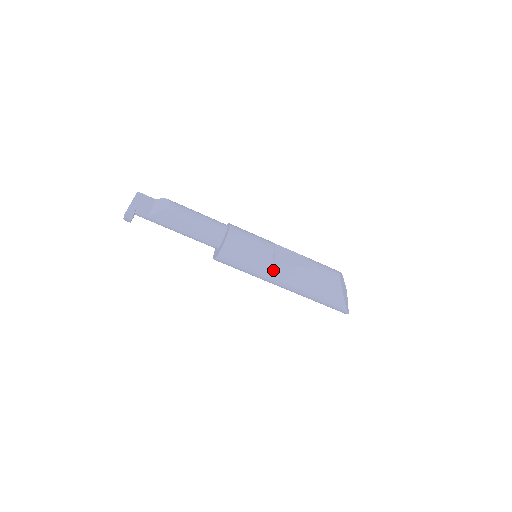
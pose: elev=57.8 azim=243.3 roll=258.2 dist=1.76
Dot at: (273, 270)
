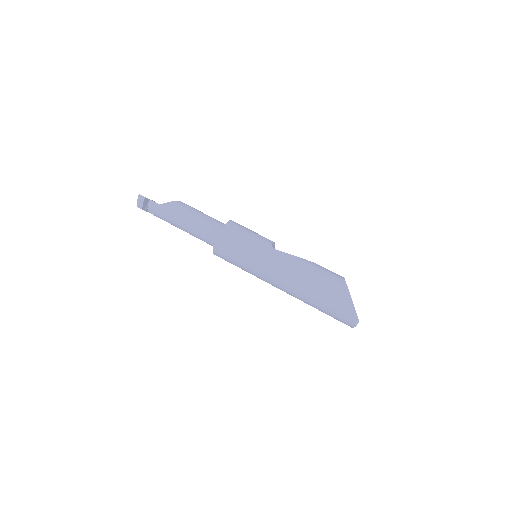
Dot at: (272, 256)
